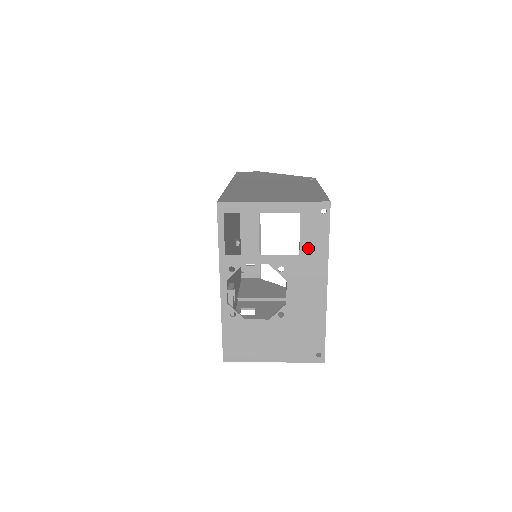
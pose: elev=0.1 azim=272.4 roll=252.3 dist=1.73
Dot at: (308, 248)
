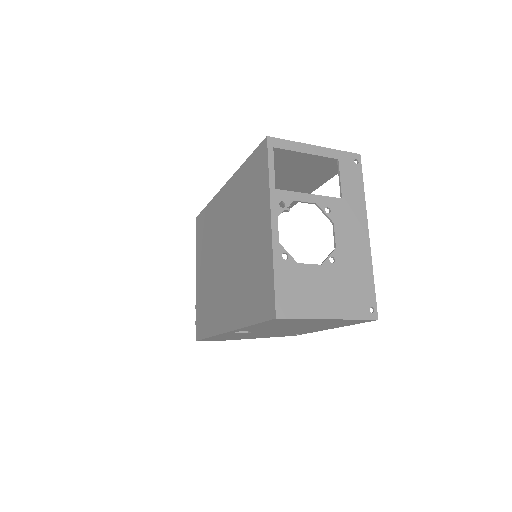
Dot at: (348, 193)
